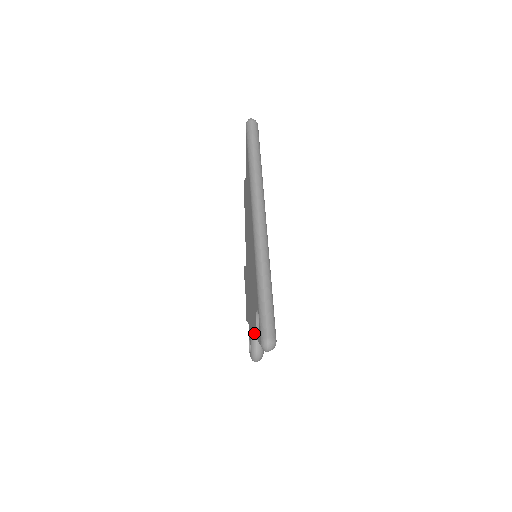
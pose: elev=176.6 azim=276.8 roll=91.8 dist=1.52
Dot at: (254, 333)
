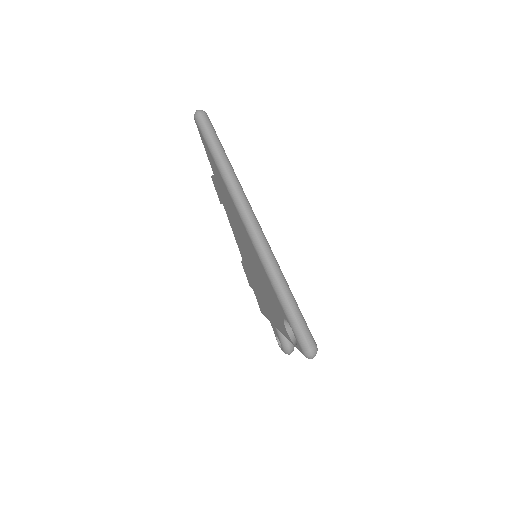
Dot at: (285, 336)
